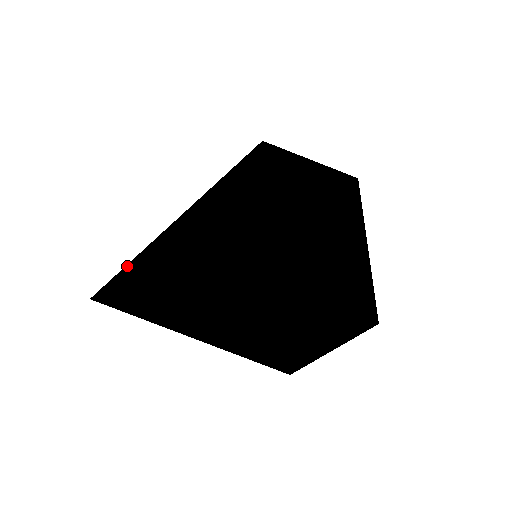
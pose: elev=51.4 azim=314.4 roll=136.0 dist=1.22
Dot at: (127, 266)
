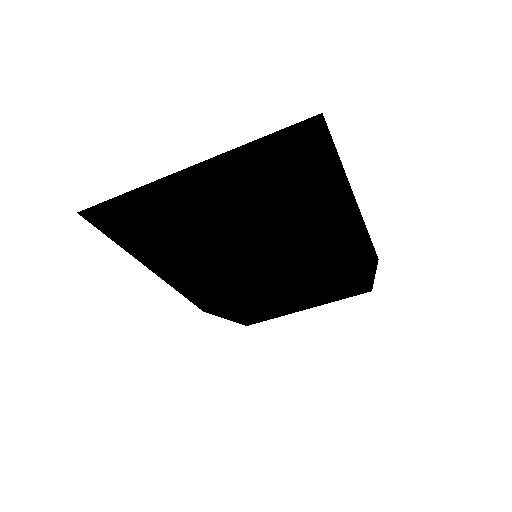
Dot at: (133, 190)
